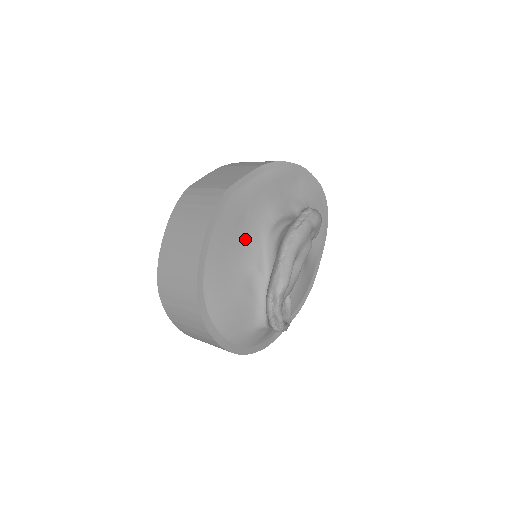
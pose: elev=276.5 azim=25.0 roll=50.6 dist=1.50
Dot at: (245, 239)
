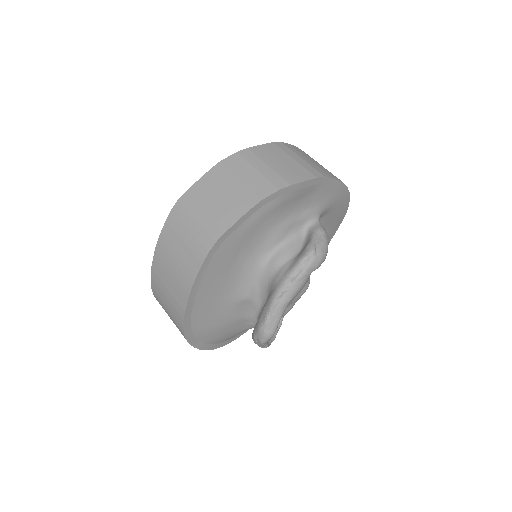
Dot at: (237, 275)
